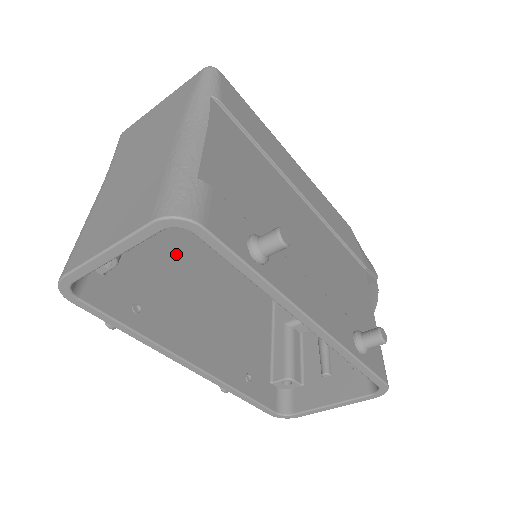
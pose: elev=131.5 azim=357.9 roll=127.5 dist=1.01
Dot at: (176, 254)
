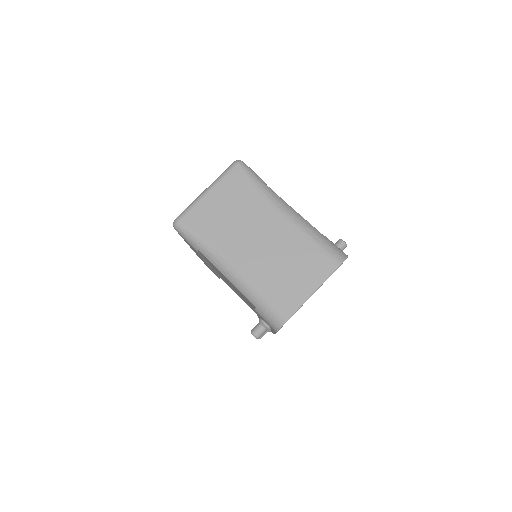
Dot at: occluded
